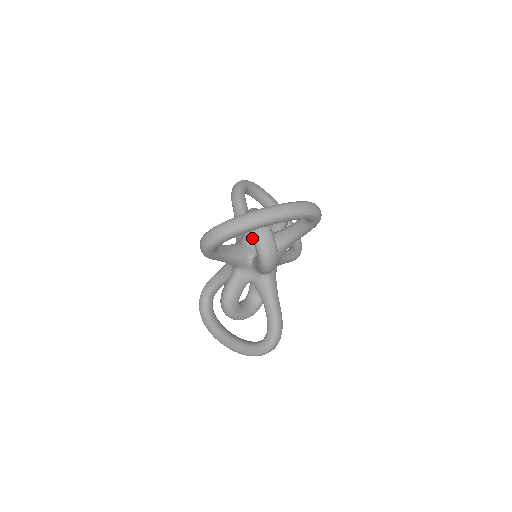
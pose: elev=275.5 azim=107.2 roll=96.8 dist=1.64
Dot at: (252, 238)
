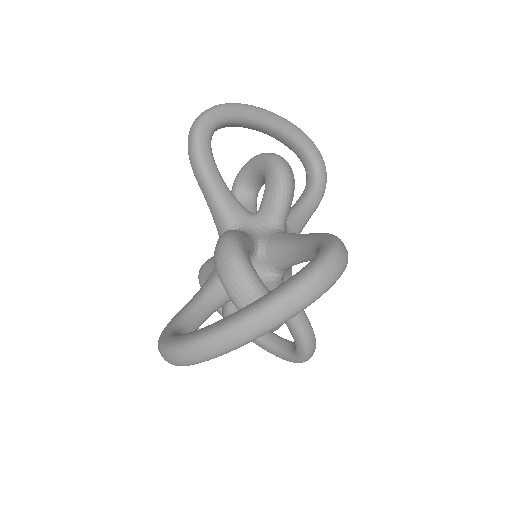
Dot at: occluded
